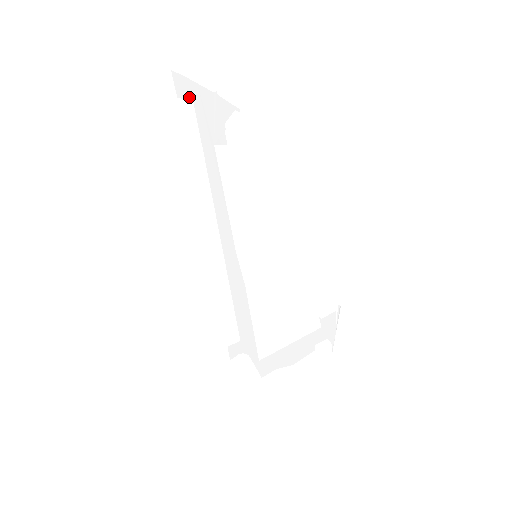
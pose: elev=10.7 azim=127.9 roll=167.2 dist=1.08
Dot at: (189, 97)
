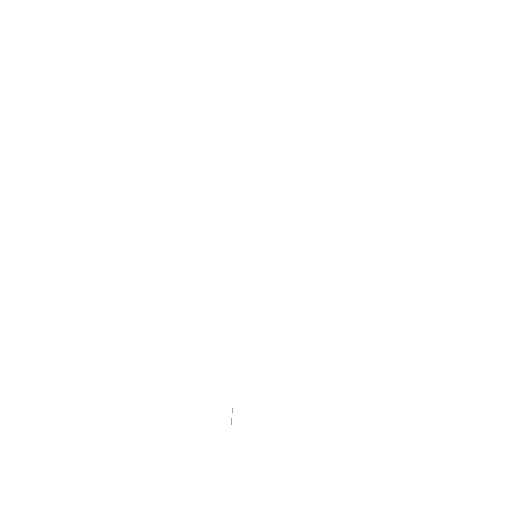
Dot at: occluded
